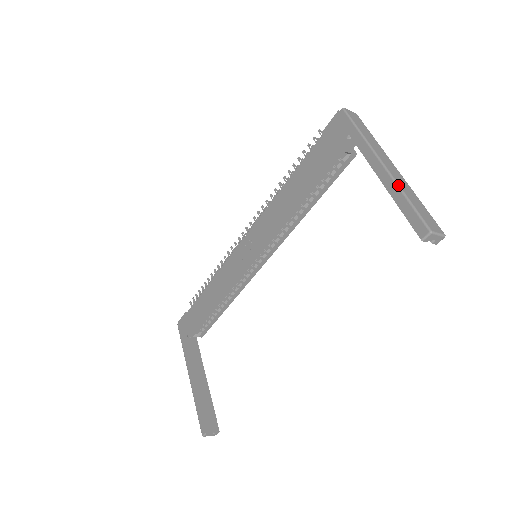
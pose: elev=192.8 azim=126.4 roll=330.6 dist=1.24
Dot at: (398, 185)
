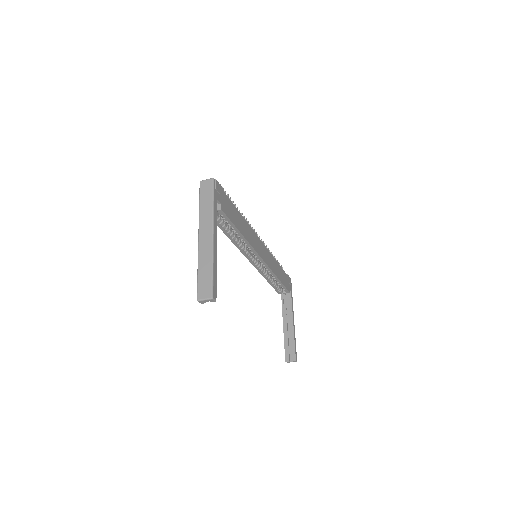
Dot at: (198, 259)
